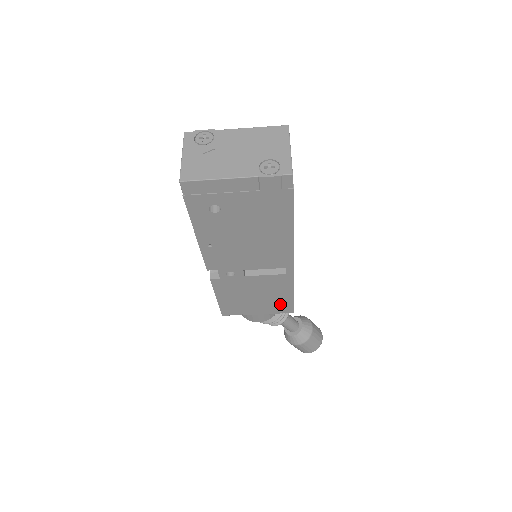
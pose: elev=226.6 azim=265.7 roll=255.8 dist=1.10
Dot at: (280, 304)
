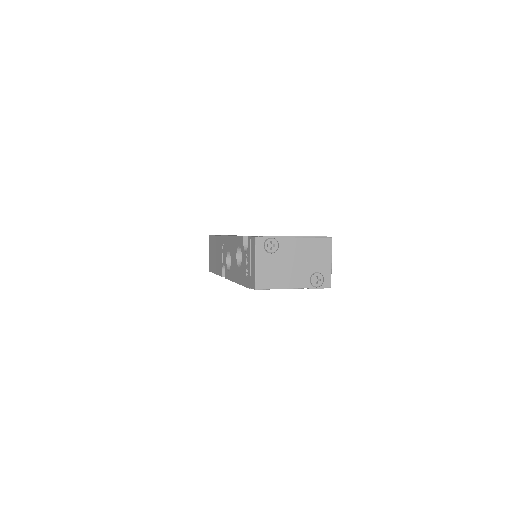
Dot at: occluded
